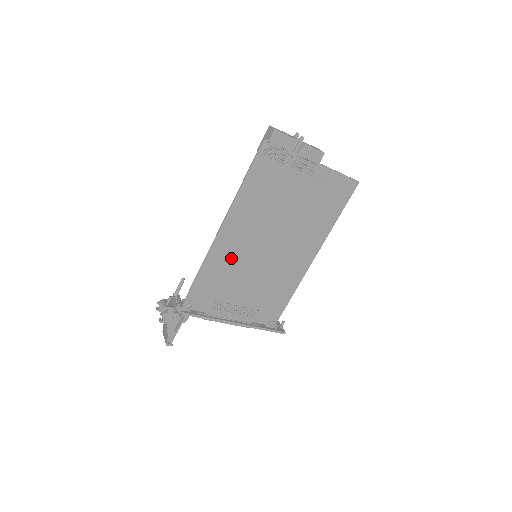
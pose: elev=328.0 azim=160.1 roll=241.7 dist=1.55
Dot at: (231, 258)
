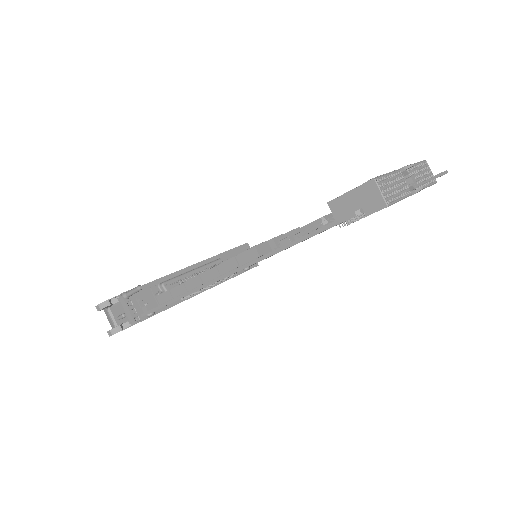
Dot at: occluded
